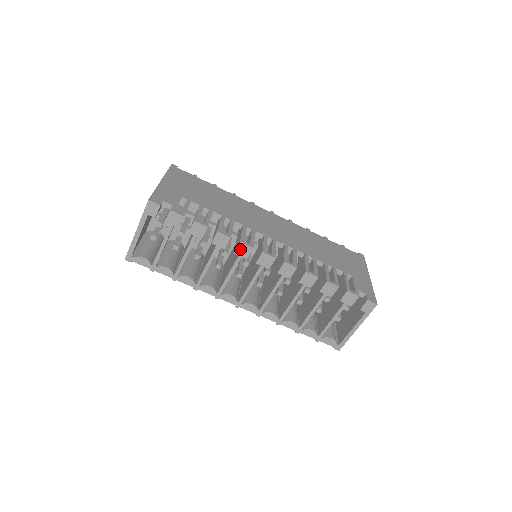
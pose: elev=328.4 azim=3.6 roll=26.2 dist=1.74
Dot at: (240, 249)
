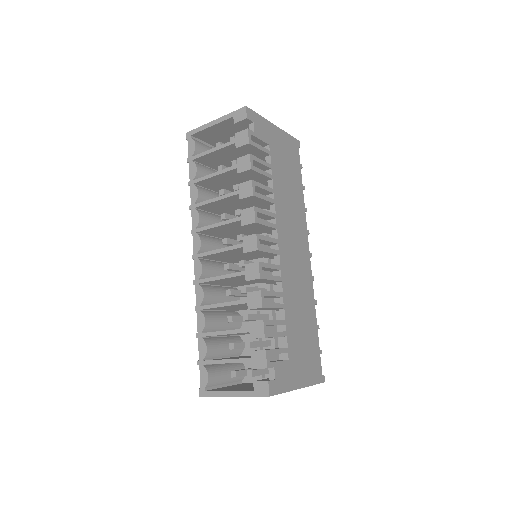
Dot at: (248, 212)
